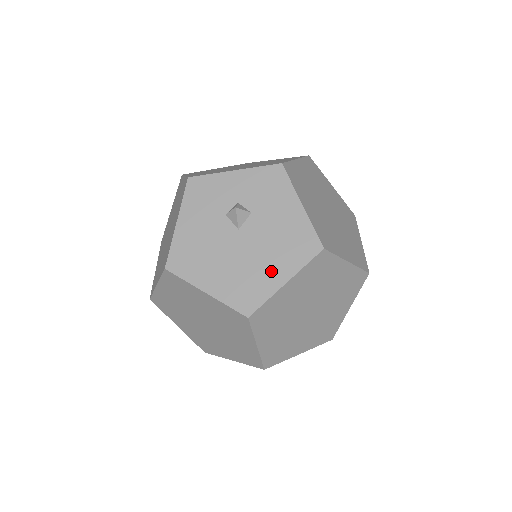
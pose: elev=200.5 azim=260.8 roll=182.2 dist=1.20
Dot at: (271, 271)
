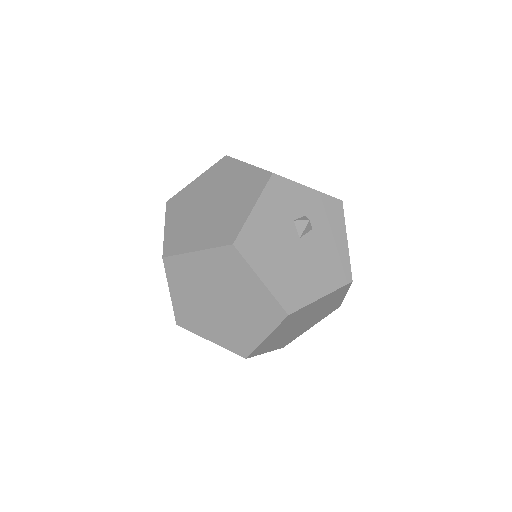
Dot at: (314, 283)
